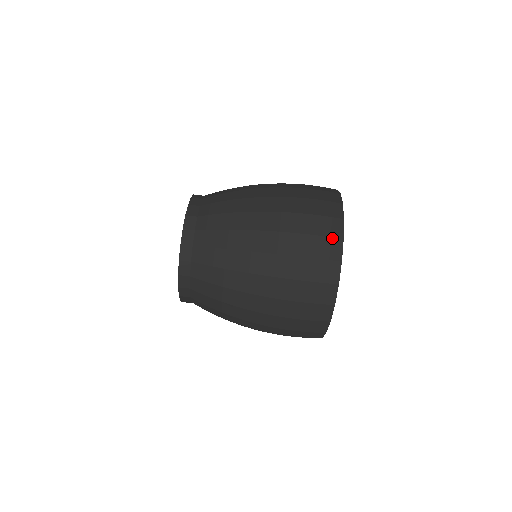
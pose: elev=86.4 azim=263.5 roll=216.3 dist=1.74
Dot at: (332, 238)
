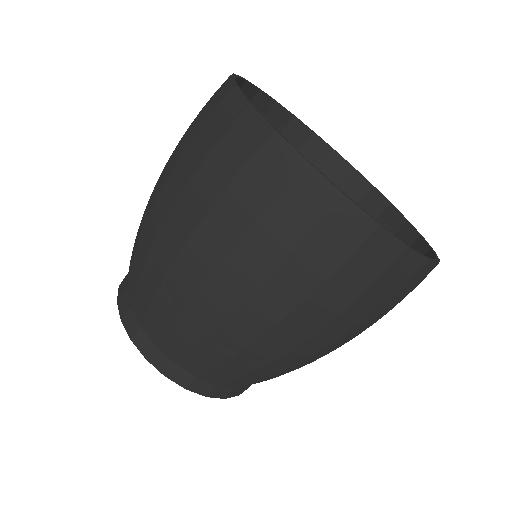
Dot at: (221, 103)
